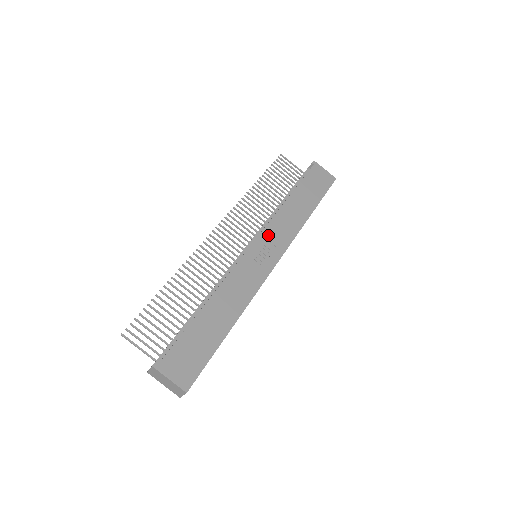
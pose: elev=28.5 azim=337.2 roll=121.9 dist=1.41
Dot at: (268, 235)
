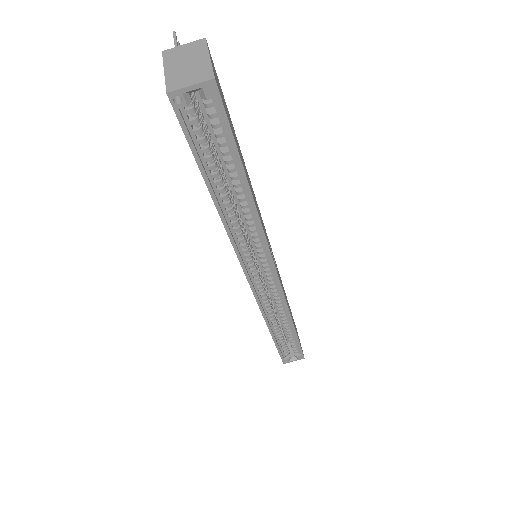
Dot at: occluded
